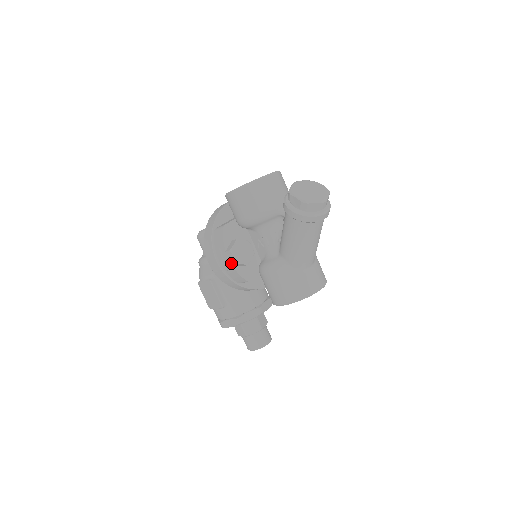
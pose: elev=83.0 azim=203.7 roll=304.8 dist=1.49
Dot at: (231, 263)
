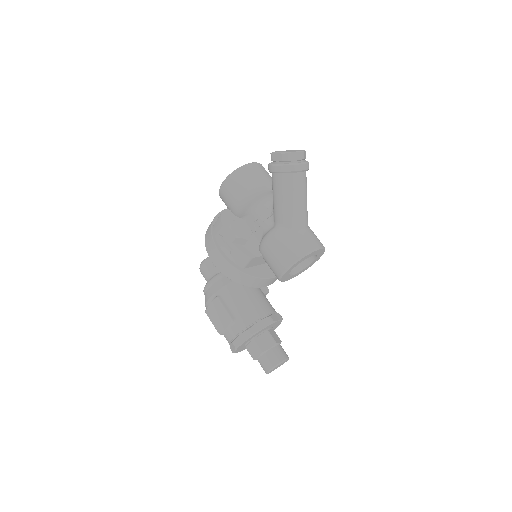
Dot at: (232, 241)
